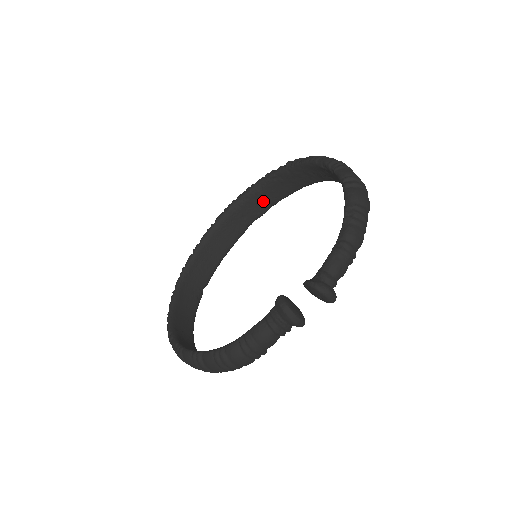
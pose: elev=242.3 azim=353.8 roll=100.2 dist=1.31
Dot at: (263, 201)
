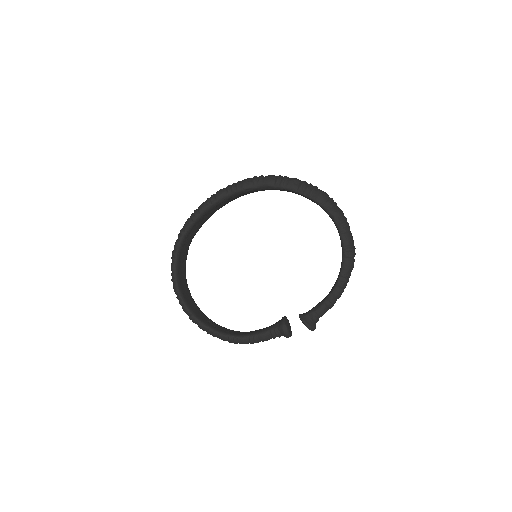
Dot at: (262, 190)
